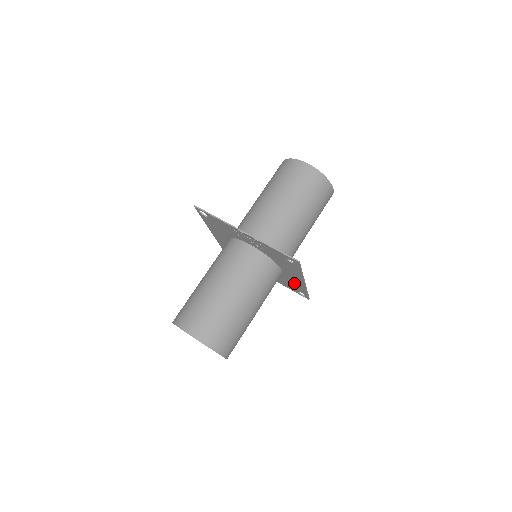
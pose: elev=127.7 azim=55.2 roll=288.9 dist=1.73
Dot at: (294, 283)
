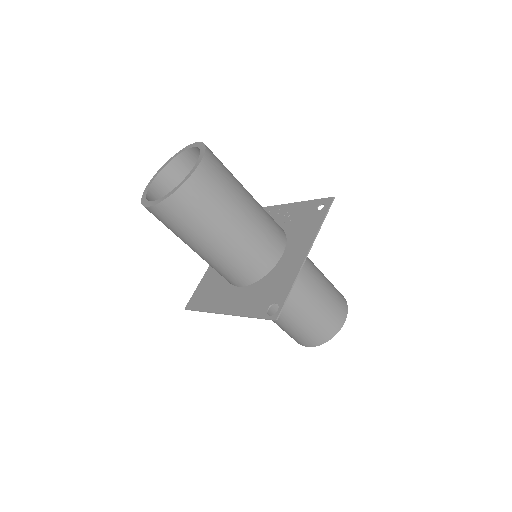
Dot at: (282, 277)
